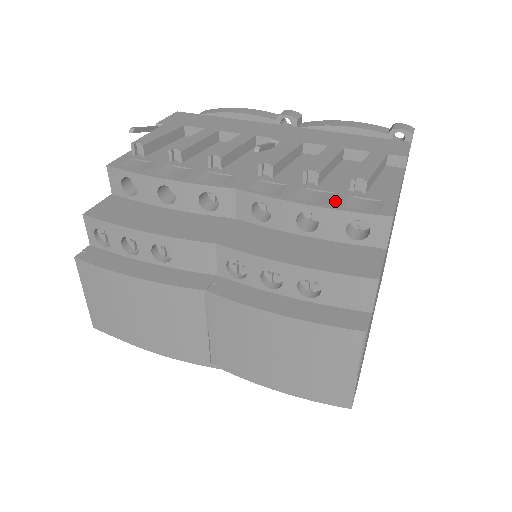
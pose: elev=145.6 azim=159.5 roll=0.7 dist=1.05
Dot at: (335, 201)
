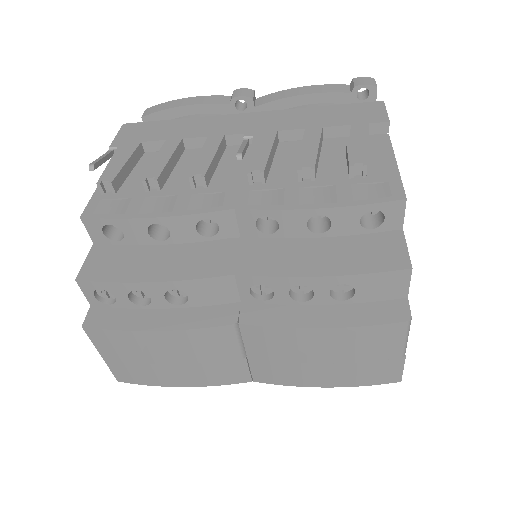
Dot at: (342, 196)
